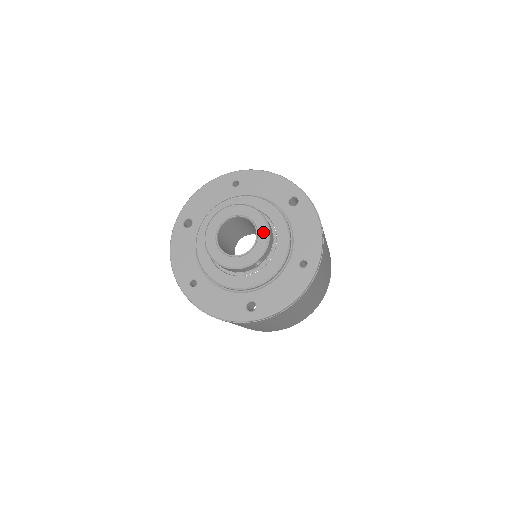
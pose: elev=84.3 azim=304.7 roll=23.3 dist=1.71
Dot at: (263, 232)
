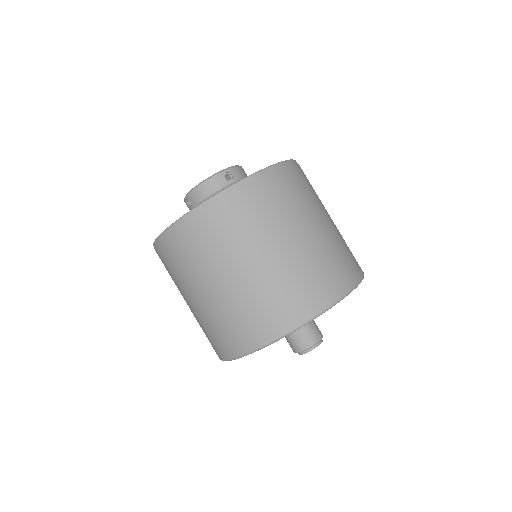
Dot at: occluded
